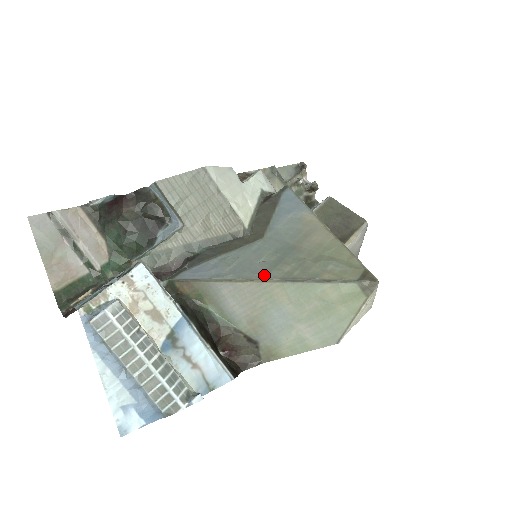
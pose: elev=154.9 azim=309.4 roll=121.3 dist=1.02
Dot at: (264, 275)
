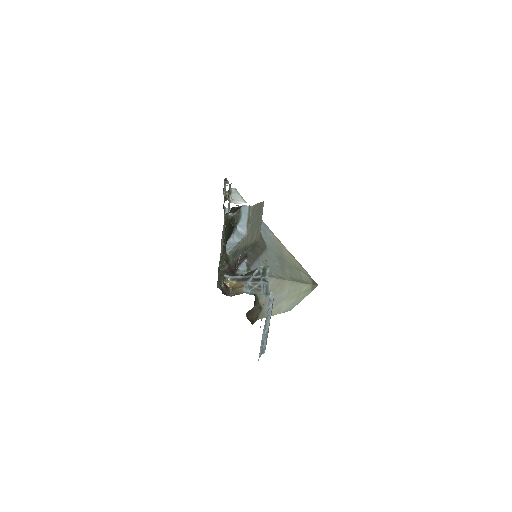
Dot at: (284, 275)
